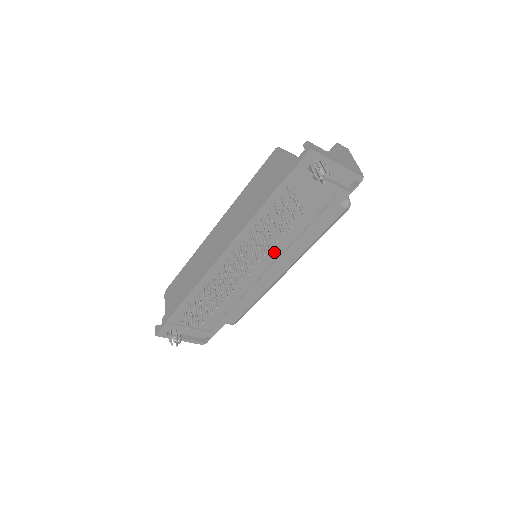
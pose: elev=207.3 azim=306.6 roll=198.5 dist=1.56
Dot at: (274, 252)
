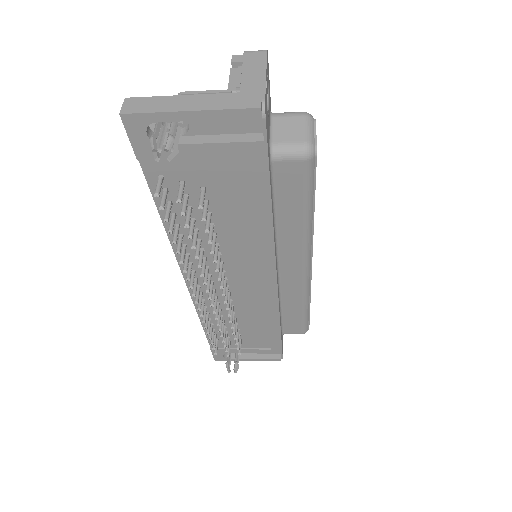
Dot at: (247, 256)
